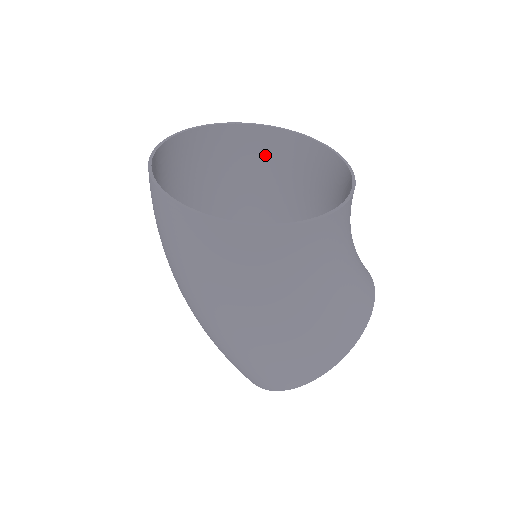
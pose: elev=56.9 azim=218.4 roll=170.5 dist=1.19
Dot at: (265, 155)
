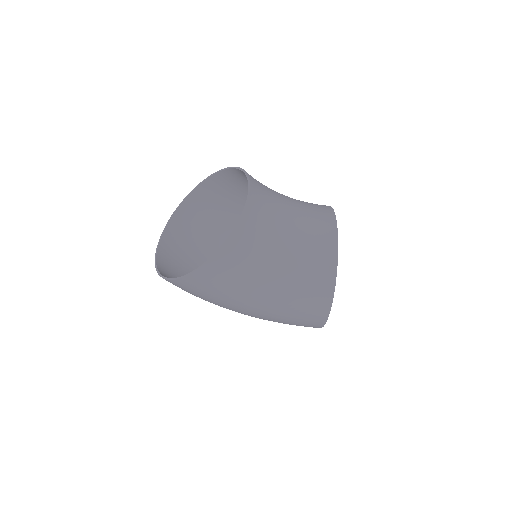
Dot at: (224, 191)
